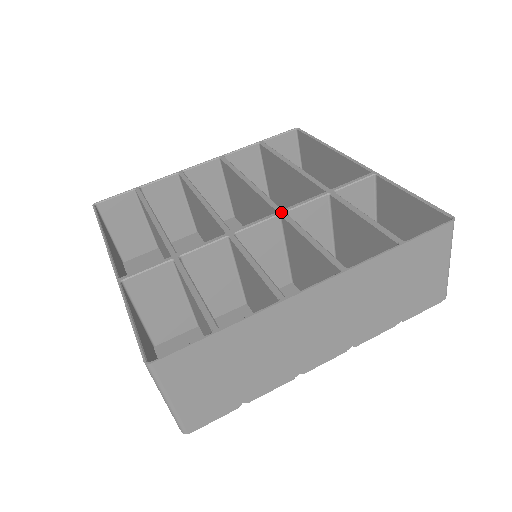
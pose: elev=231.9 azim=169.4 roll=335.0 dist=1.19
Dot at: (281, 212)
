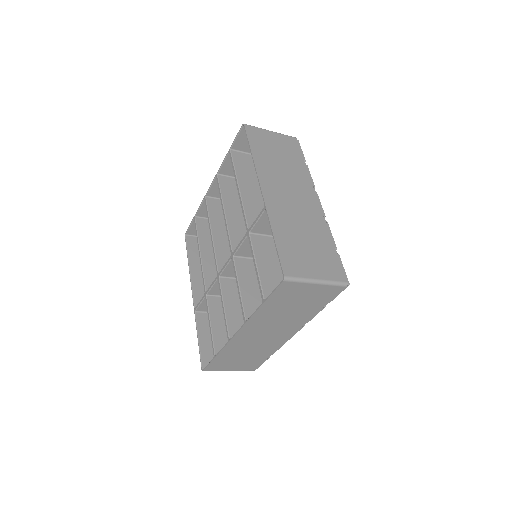
Dot at: (231, 257)
